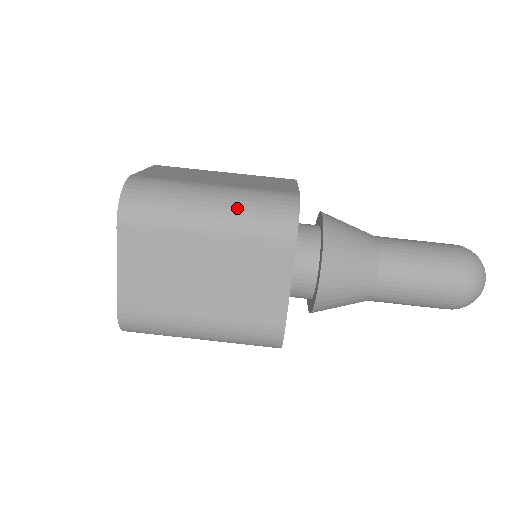
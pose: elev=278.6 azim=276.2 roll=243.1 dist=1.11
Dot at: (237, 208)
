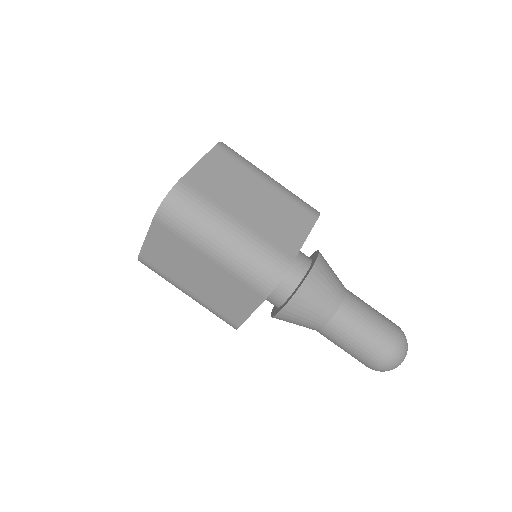
Dot at: (239, 254)
